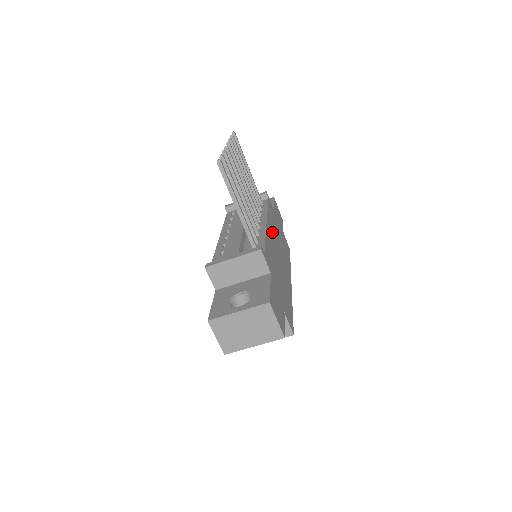
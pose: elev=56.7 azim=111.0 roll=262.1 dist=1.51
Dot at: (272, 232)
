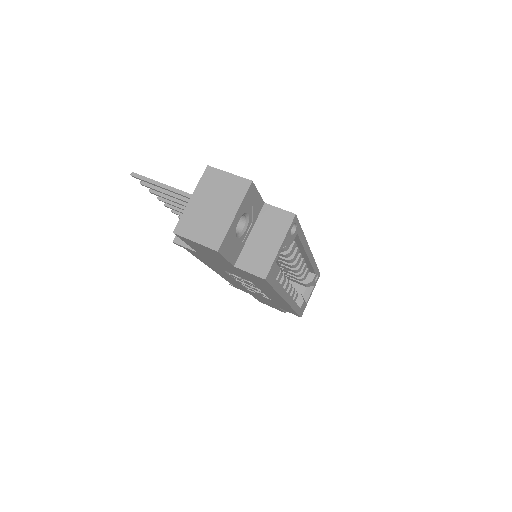
Dot at: occluded
